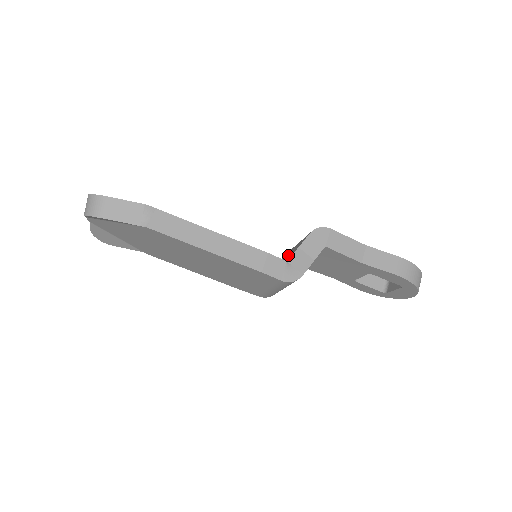
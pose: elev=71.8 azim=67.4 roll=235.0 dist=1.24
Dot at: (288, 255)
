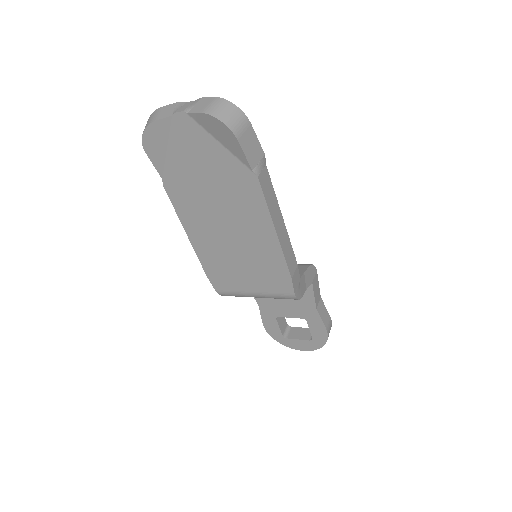
Dot at: occluded
